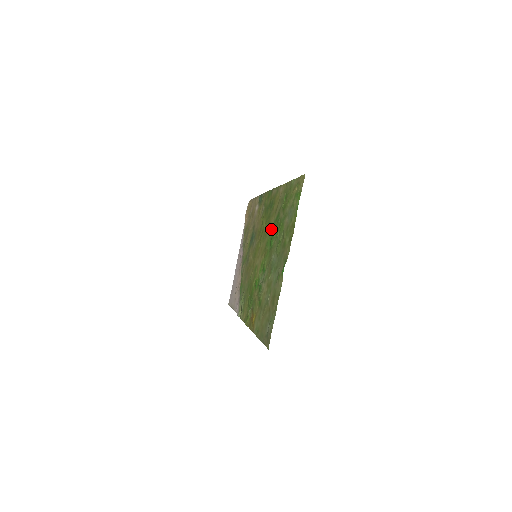
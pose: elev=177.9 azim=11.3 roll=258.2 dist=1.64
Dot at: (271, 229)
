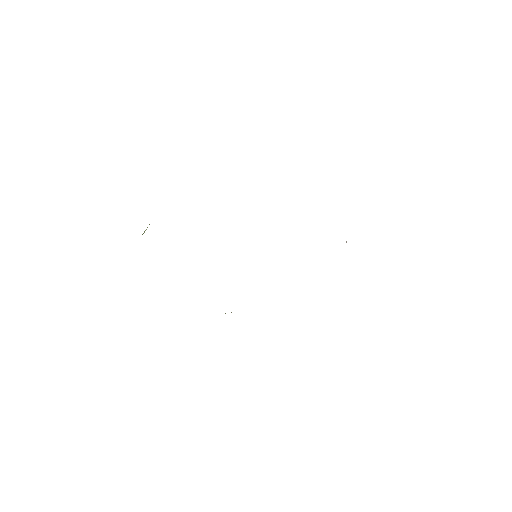
Dot at: occluded
